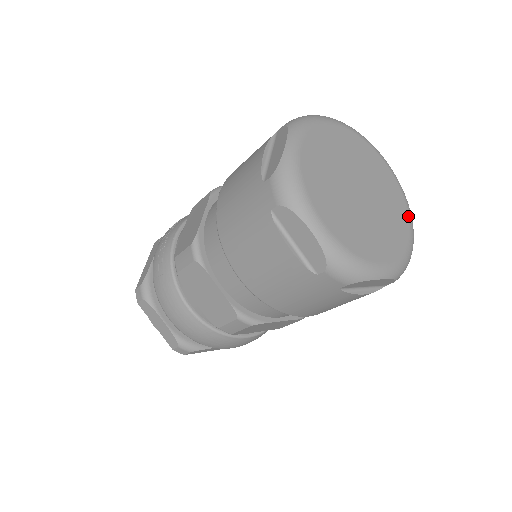
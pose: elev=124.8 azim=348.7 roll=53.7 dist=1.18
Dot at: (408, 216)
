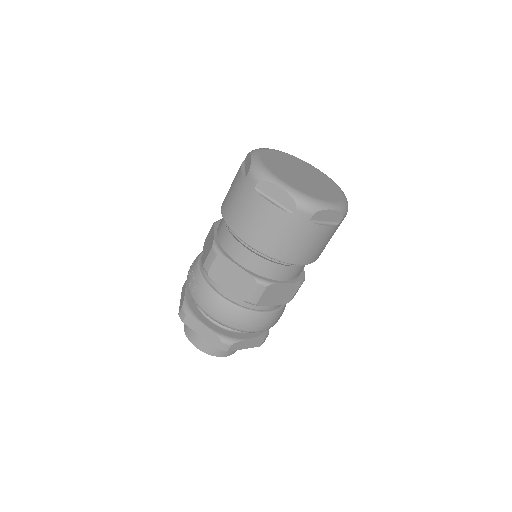
Dot at: (338, 187)
